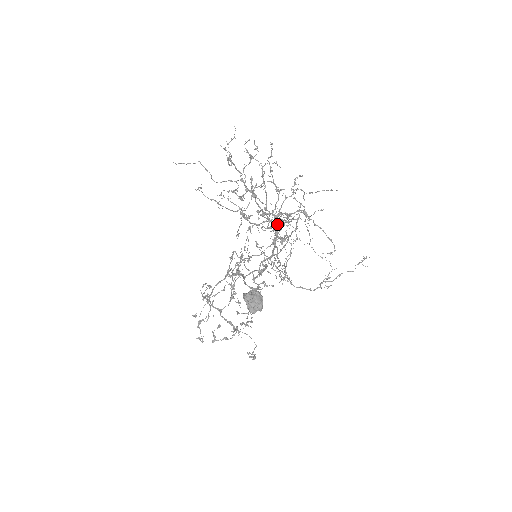
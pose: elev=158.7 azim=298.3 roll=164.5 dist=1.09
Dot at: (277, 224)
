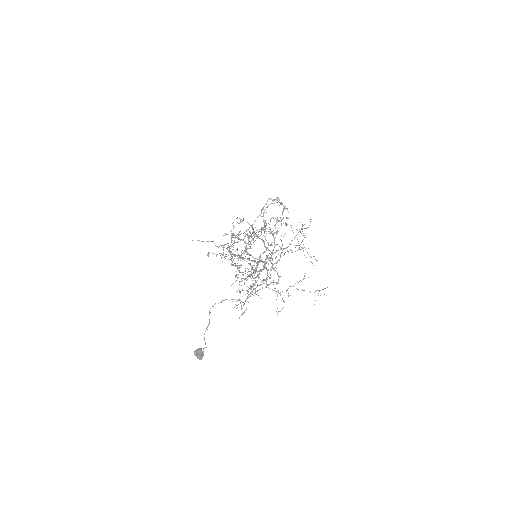
Dot at: (266, 263)
